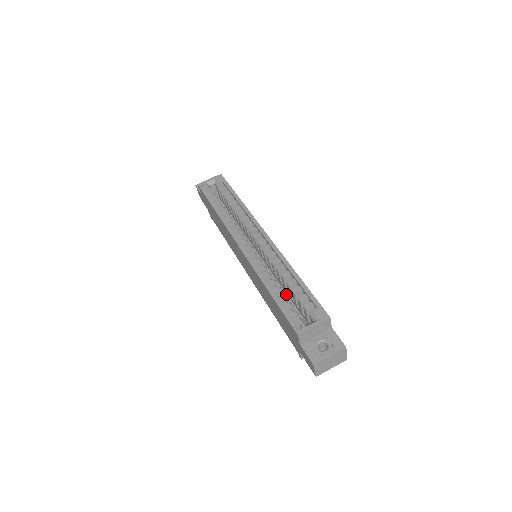
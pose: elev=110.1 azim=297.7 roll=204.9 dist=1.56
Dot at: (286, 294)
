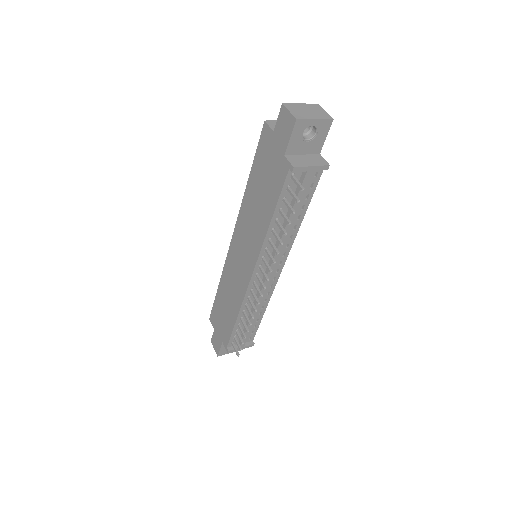
Dot at: occluded
